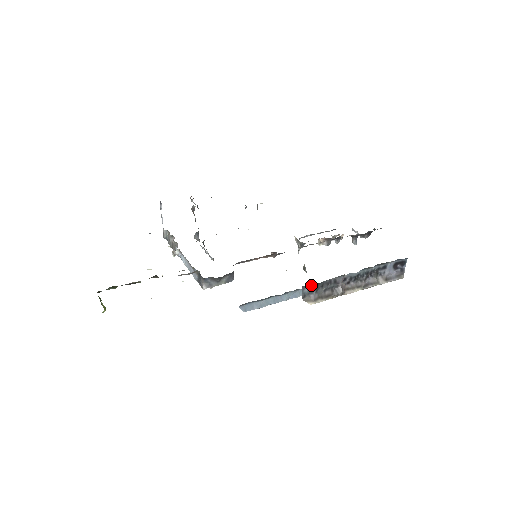
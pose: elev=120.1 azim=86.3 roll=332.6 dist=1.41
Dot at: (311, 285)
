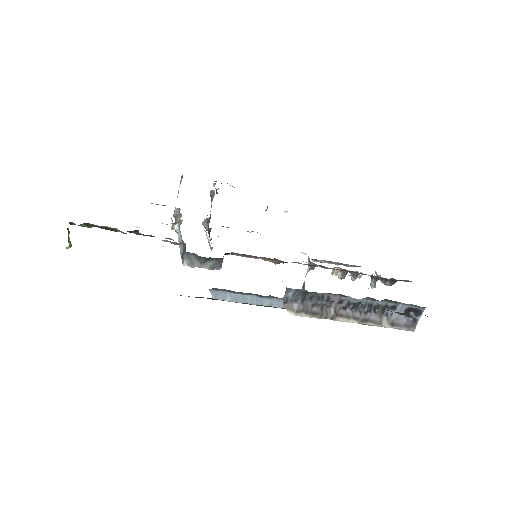
Dot at: (298, 291)
